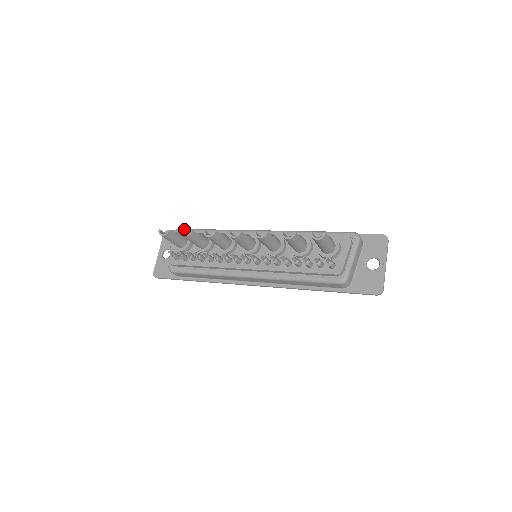
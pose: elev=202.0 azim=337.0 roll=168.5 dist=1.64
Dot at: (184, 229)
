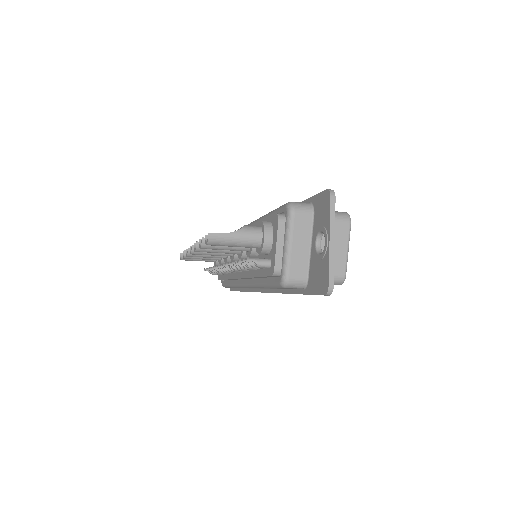
Dot at: occluded
